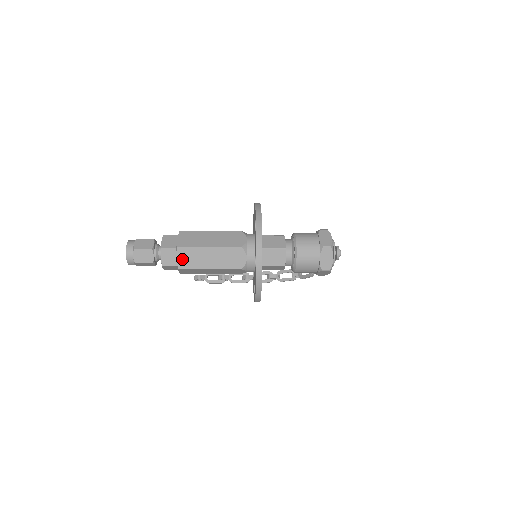
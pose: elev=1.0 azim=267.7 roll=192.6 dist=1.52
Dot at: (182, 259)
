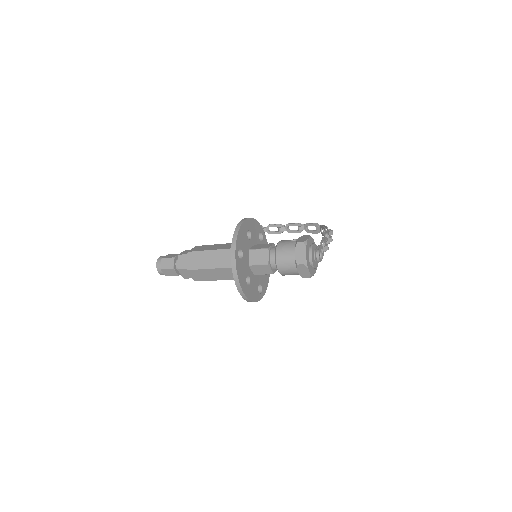
Dot at: (194, 276)
